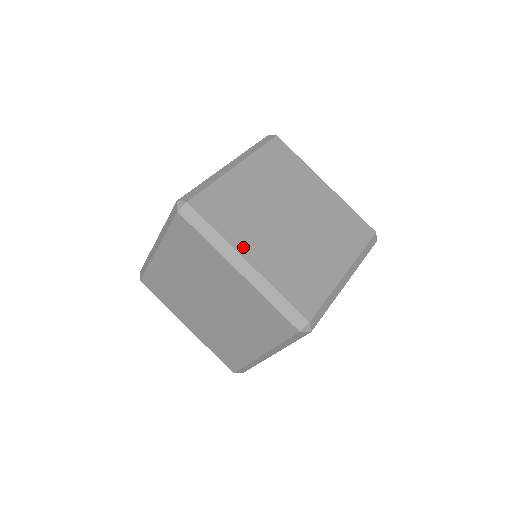
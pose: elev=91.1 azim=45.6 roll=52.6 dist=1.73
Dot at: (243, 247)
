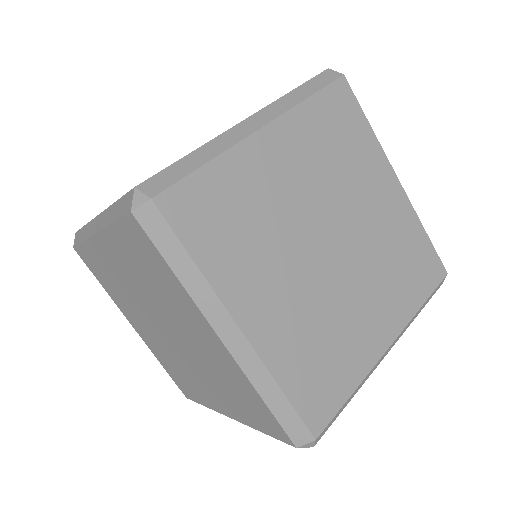
Dot at: (238, 299)
